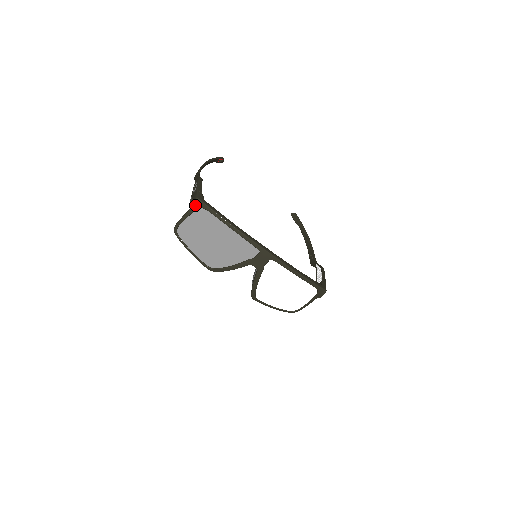
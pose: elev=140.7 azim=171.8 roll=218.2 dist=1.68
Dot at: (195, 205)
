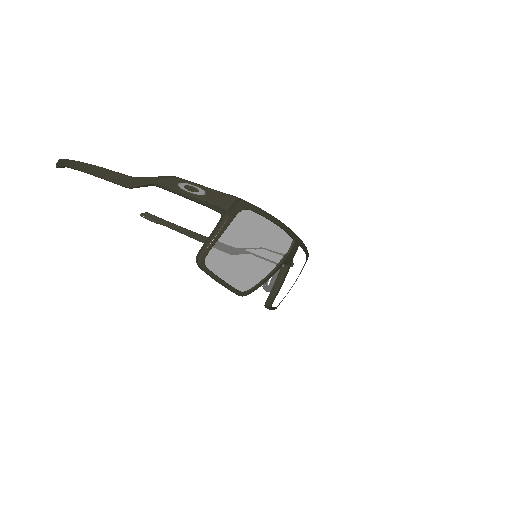
Dot at: (235, 209)
